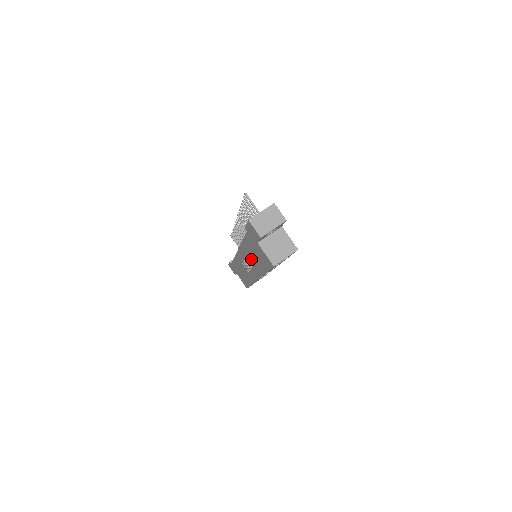
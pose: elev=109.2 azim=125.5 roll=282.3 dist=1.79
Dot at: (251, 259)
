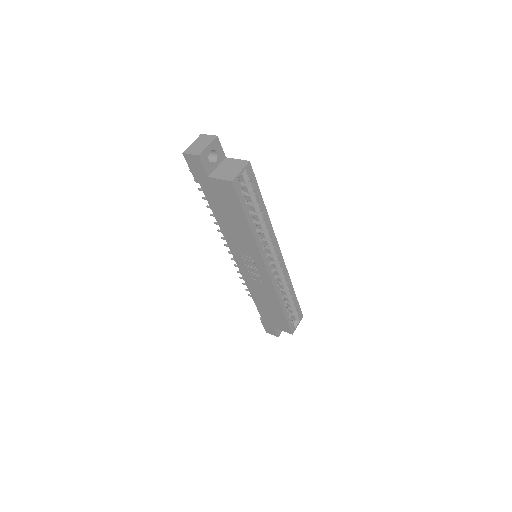
Dot at: (238, 237)
